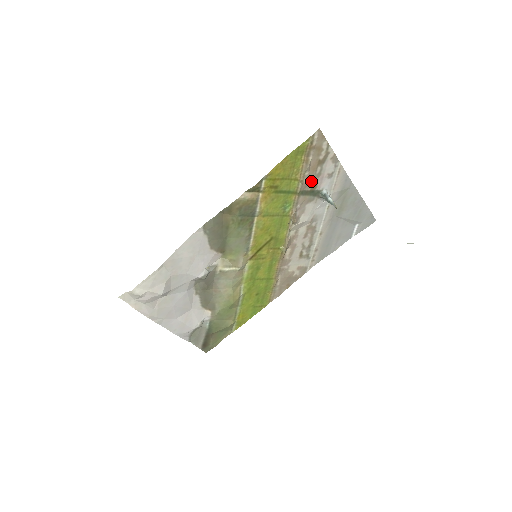
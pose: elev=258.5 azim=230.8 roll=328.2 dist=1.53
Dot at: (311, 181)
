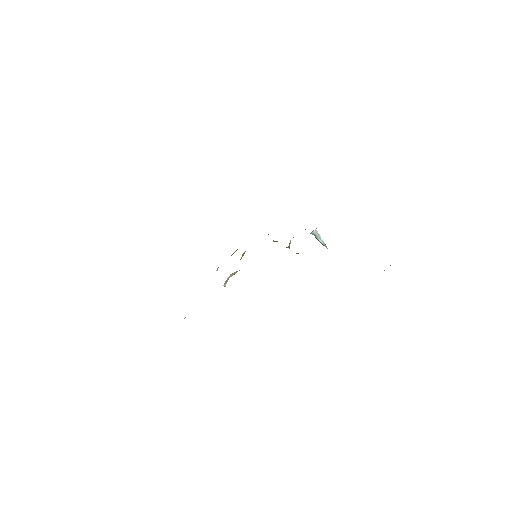
Dot at: occluded
